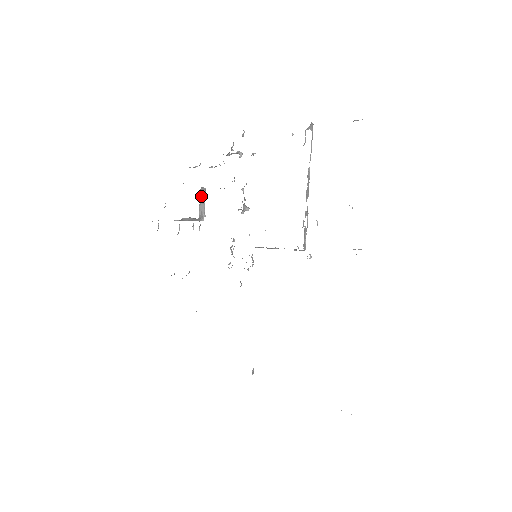
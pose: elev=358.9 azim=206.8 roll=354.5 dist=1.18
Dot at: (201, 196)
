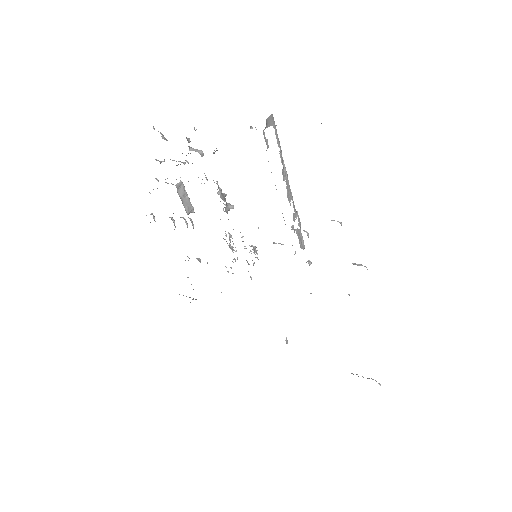
Dot at: (180, 193)
